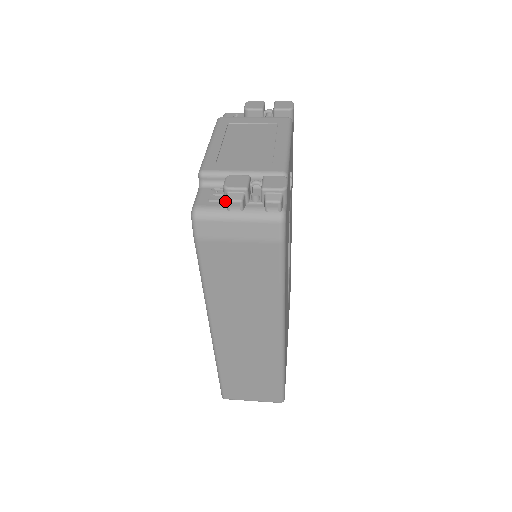
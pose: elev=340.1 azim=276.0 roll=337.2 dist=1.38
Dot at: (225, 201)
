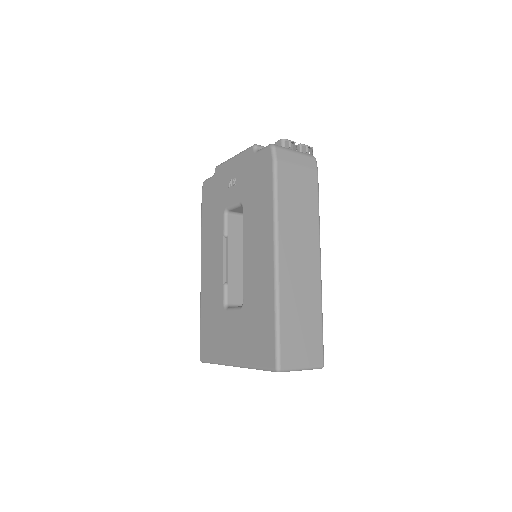
Dot at: occluded
